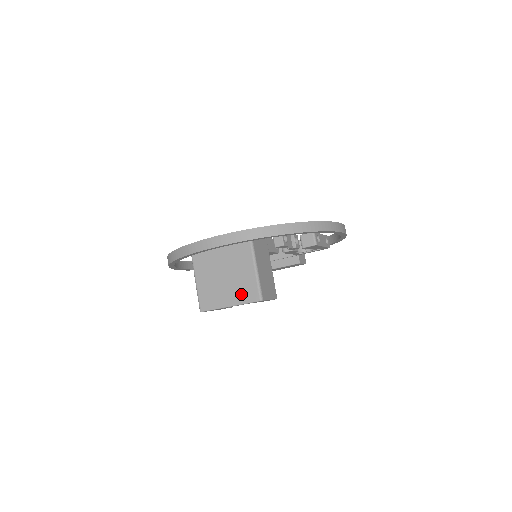
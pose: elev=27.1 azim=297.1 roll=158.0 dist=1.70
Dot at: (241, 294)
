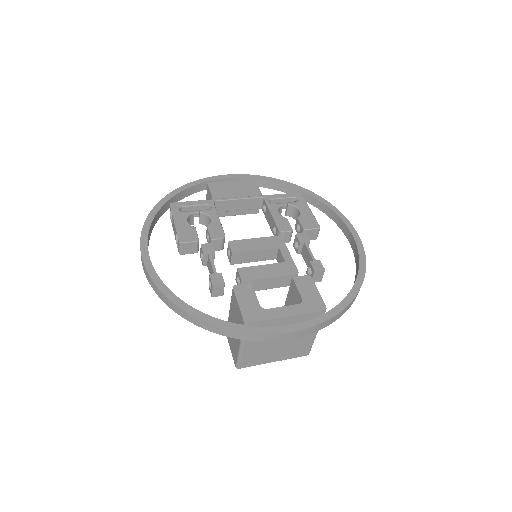
Dot at: (291, 354)
